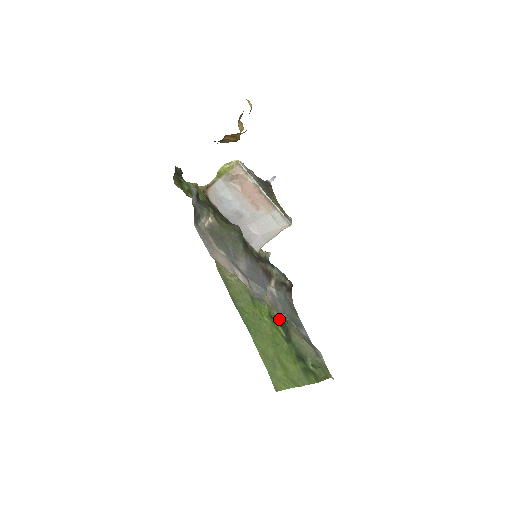
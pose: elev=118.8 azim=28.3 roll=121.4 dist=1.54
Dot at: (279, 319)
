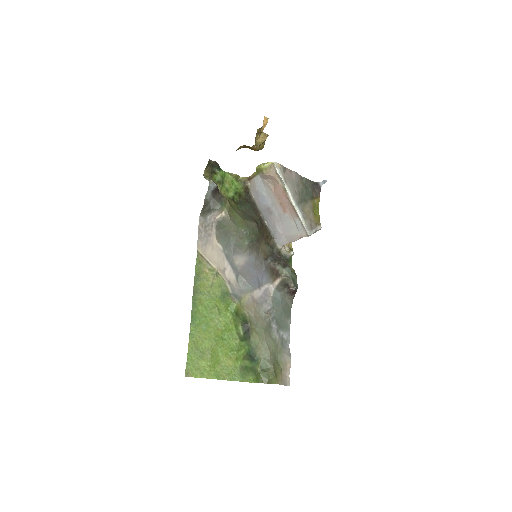
Dot at: (245, 318)
